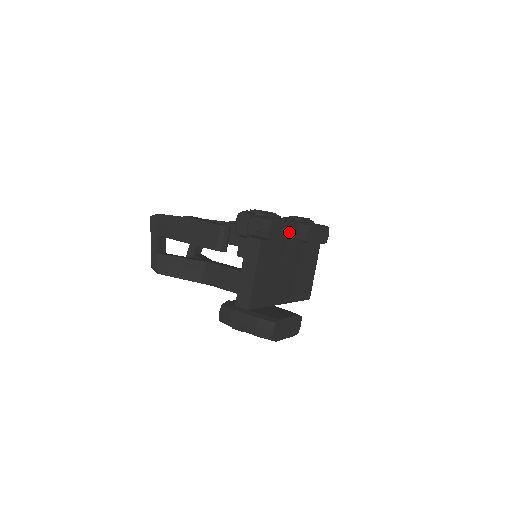
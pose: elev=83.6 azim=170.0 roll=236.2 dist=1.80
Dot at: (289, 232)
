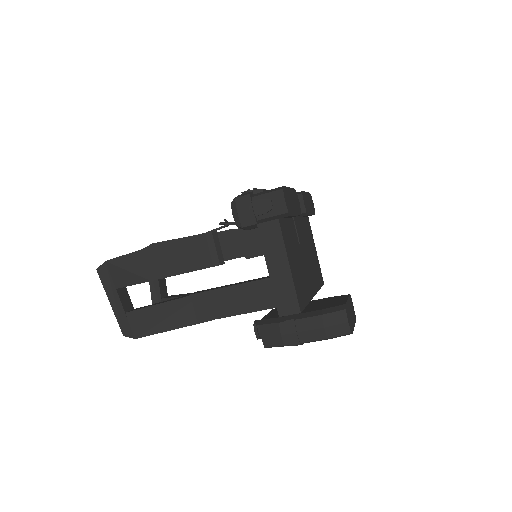
Dot at: (295, 203)
